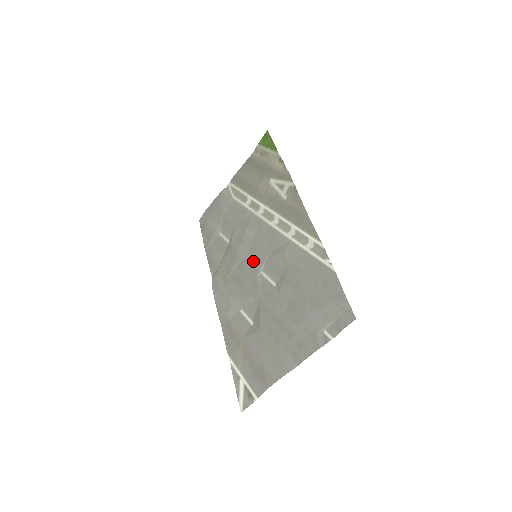
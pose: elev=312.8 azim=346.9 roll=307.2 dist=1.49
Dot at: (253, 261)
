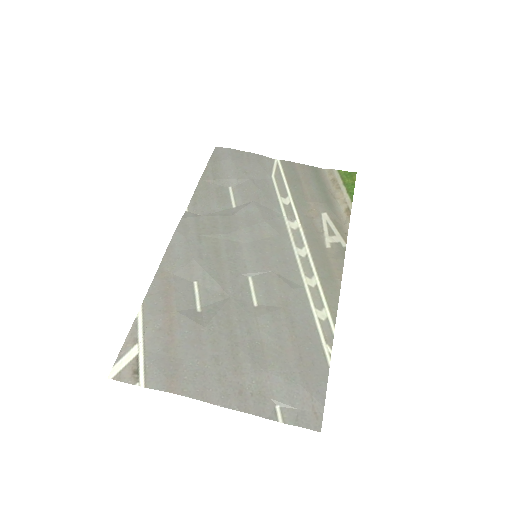
Dot at: (249, 257)
